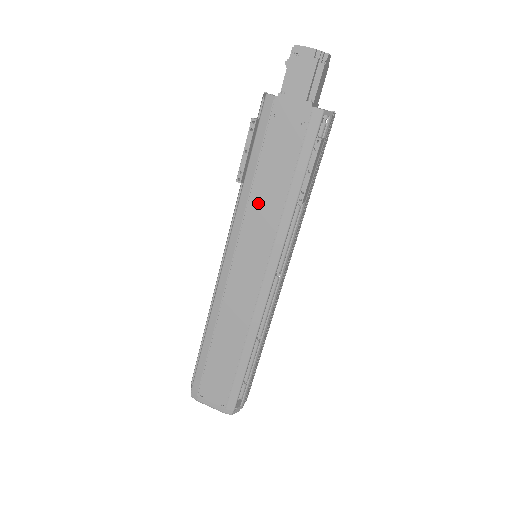
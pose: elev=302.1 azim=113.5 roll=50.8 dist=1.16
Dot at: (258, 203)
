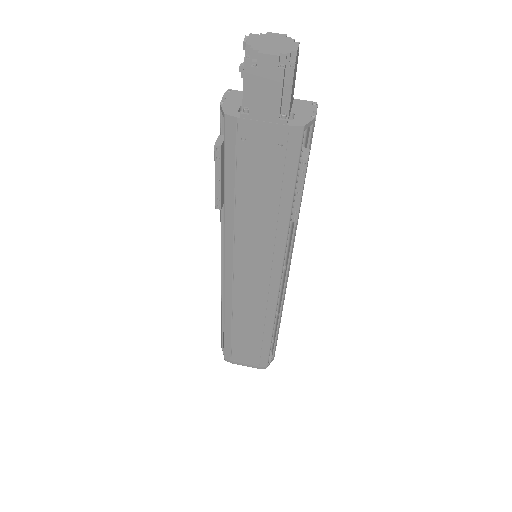
Dot at: (247, 224)
